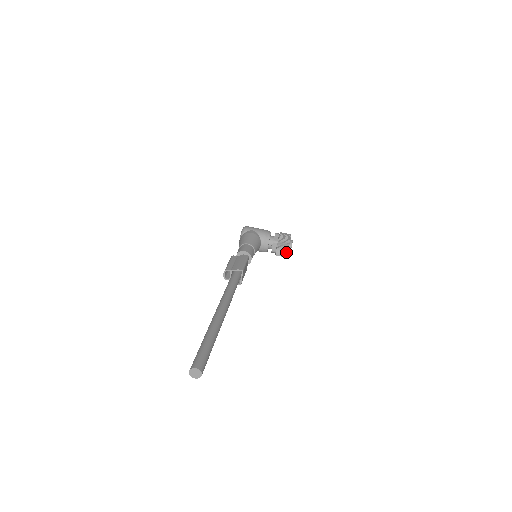
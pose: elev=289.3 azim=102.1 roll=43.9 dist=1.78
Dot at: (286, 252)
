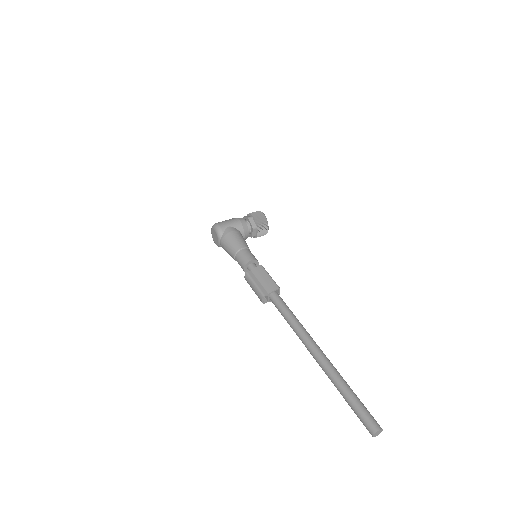
Dot at: (267, 232)
